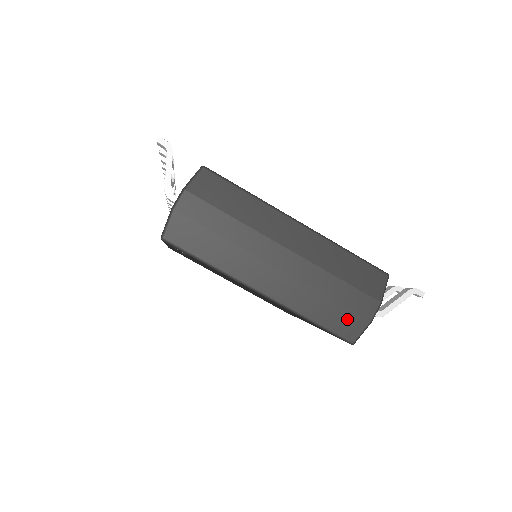
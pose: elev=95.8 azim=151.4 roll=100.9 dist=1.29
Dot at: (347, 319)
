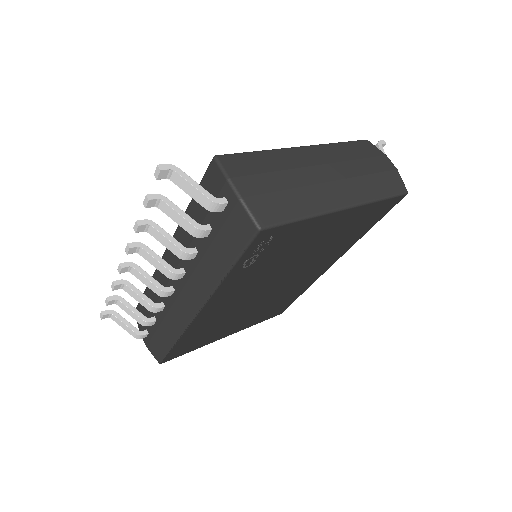
Dot at: (390, 179)
